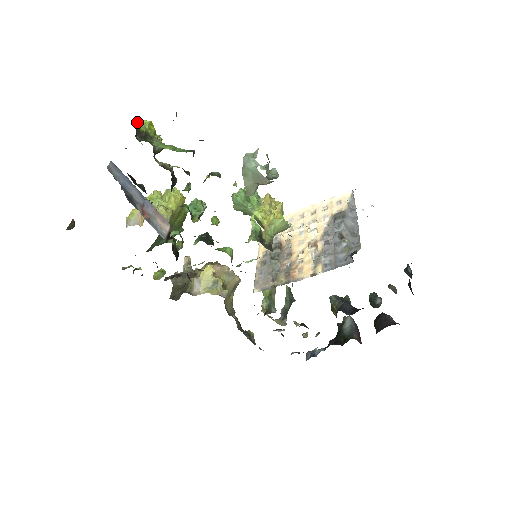
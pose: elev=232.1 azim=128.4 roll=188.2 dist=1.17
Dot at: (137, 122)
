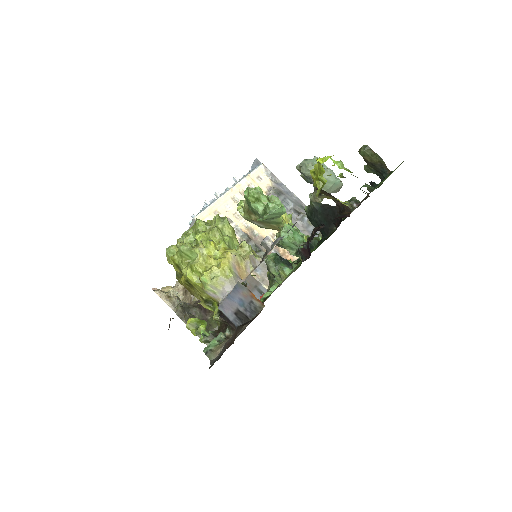
Dot at: occluded
